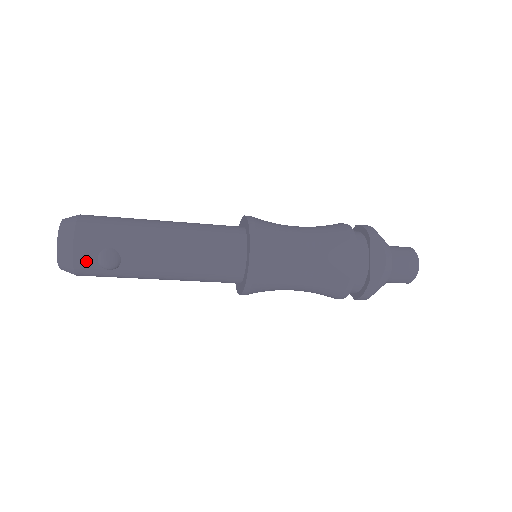
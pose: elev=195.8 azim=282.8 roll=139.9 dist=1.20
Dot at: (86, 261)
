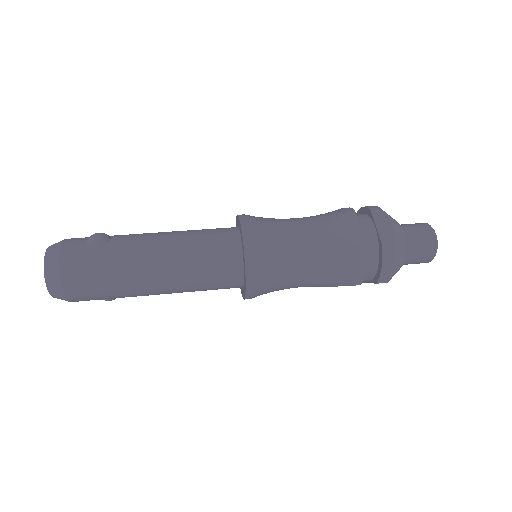
Dot at: occluded
